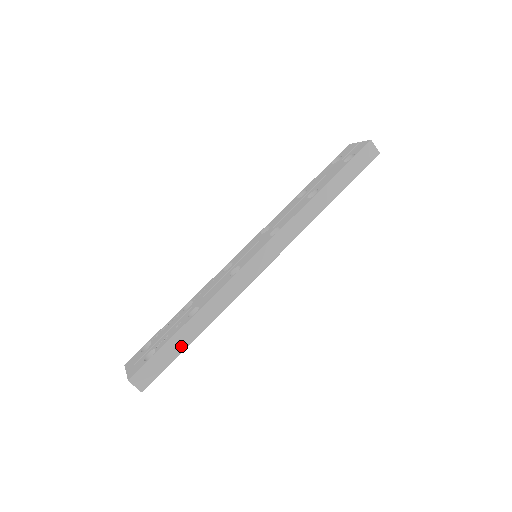
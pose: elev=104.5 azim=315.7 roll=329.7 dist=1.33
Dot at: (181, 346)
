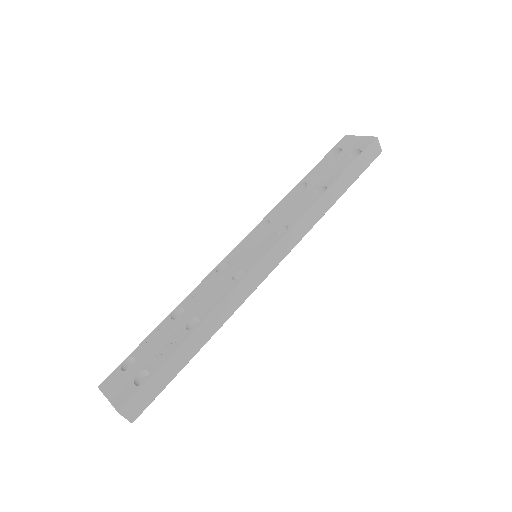
Dot at: (179, 365)
